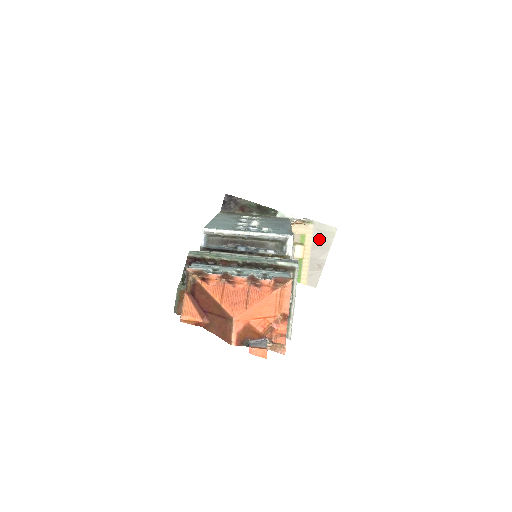
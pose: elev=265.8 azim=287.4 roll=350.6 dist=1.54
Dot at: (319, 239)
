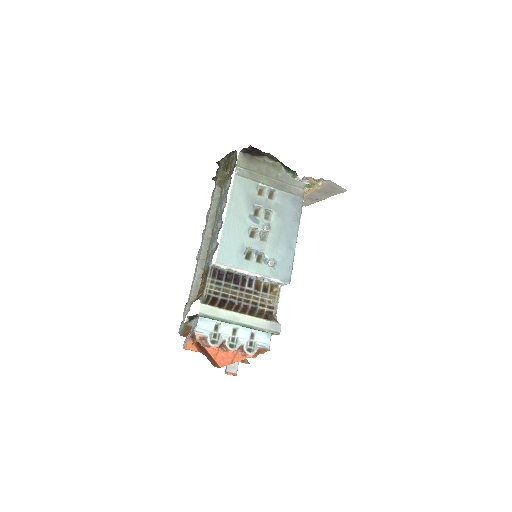
Dot at: (327, 189)
